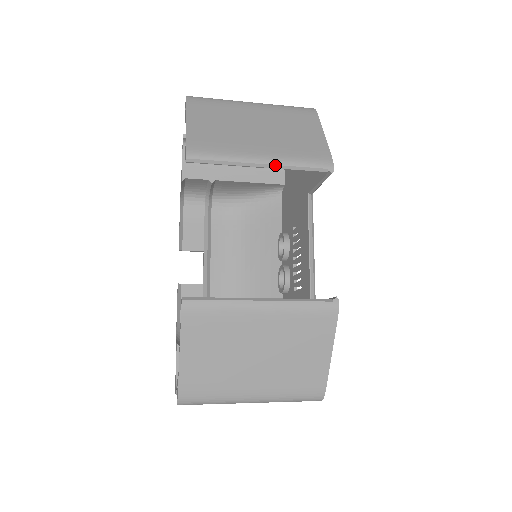
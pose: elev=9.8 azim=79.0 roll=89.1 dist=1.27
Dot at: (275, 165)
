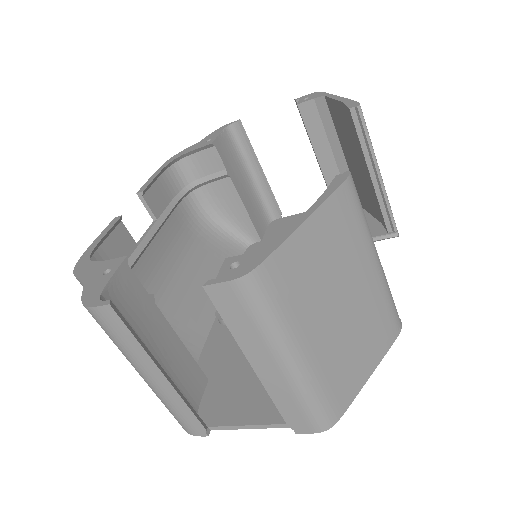
Dot at: (384, 187)
